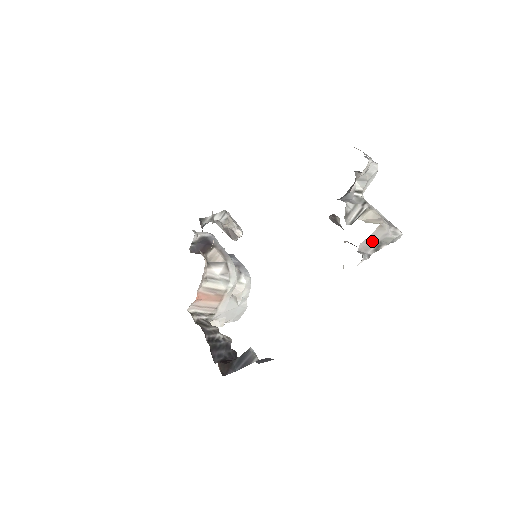
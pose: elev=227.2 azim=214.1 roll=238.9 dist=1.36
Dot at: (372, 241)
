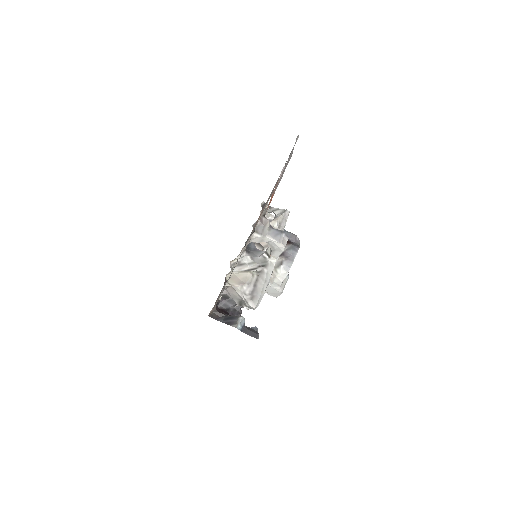
Dot at: (233, 294)
